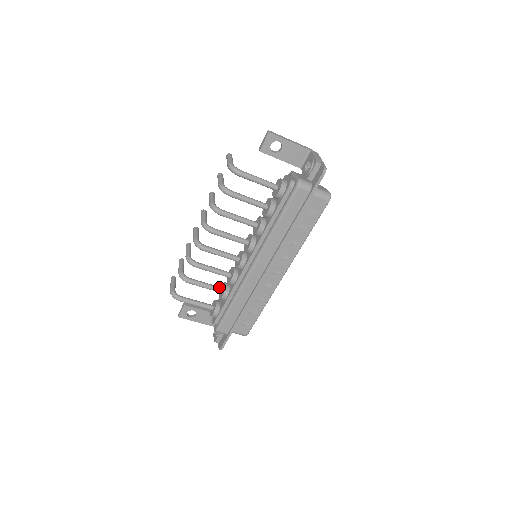
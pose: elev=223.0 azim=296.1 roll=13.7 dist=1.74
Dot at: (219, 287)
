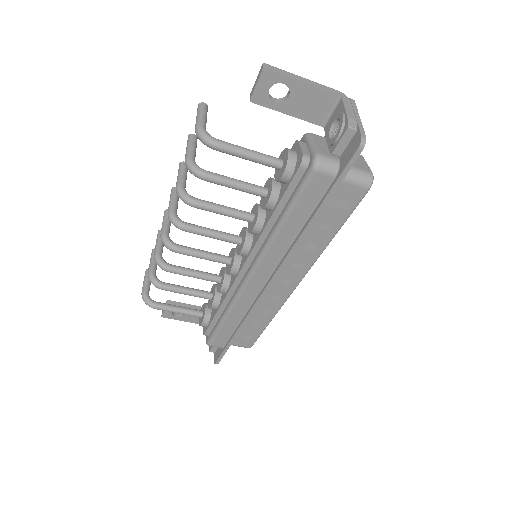
Dot at: (207, 292)
